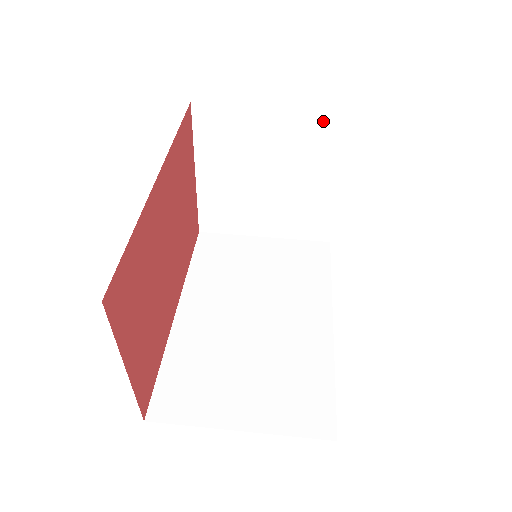
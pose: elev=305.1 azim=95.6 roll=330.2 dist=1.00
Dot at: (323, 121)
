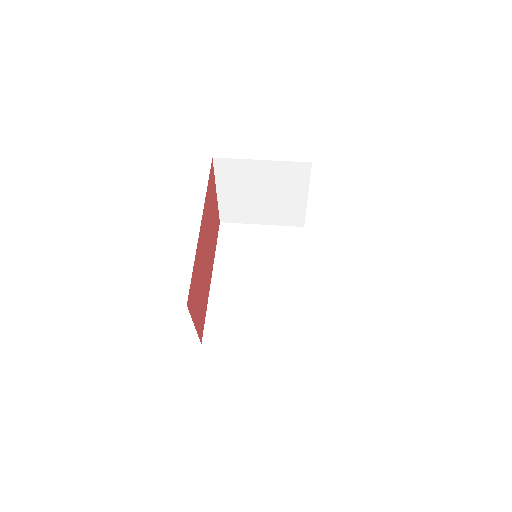
Dot at: (295, 167)
